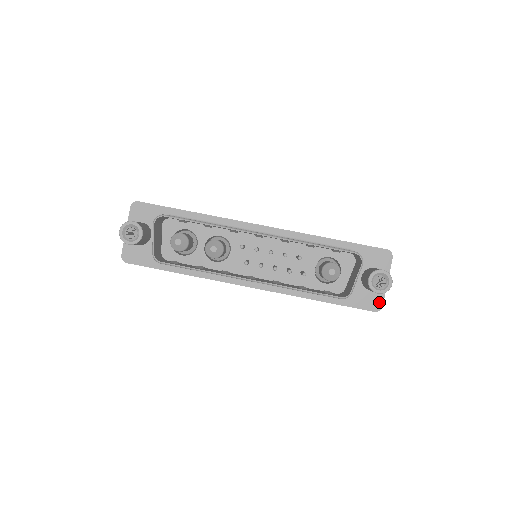
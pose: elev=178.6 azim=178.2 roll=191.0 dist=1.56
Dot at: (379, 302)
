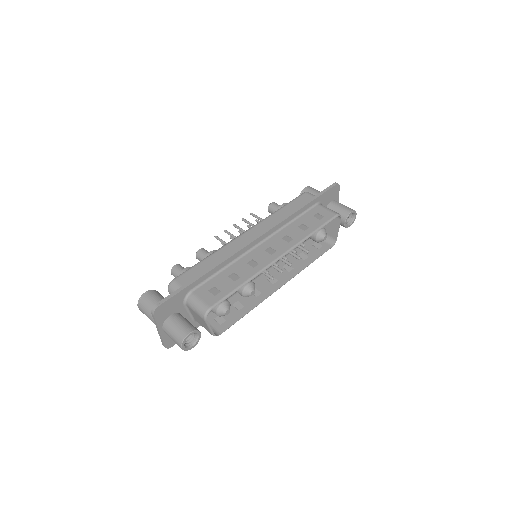
Dot at: occluded
